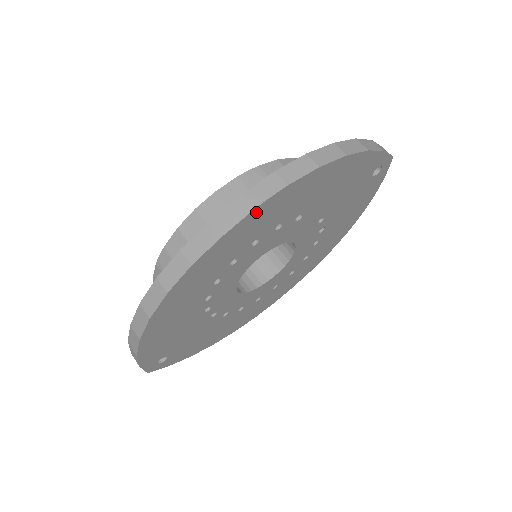
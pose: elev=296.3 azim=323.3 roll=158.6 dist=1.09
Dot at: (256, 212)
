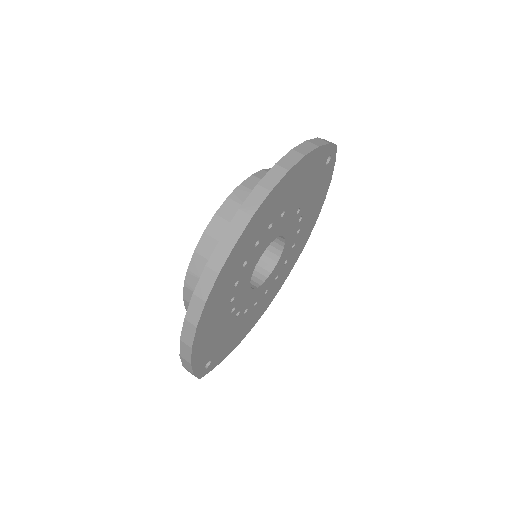
Dot at: (254, 219)
